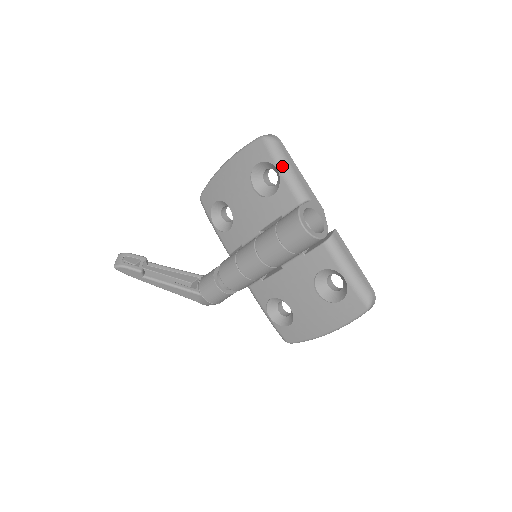
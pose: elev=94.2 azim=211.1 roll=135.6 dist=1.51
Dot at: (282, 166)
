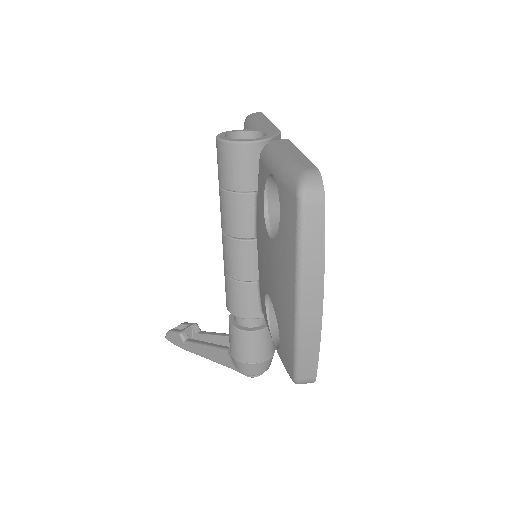
Dot at: (247, 124)
